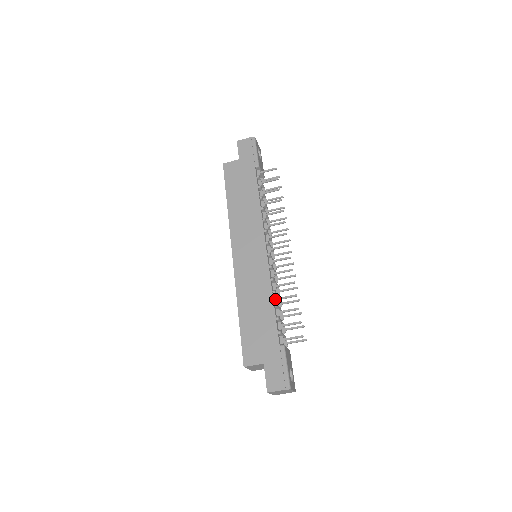
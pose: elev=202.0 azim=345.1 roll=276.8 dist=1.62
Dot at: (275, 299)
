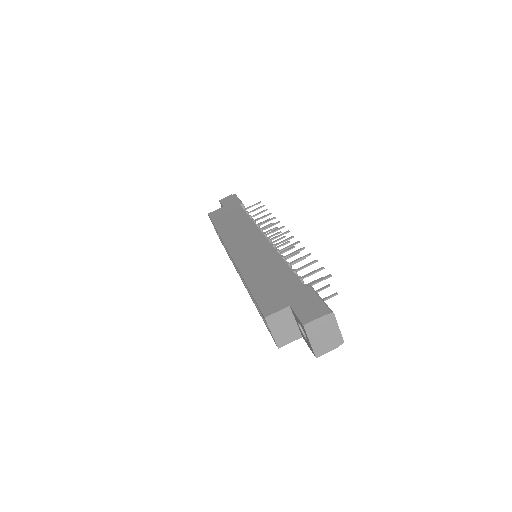
Dot at: occluded
